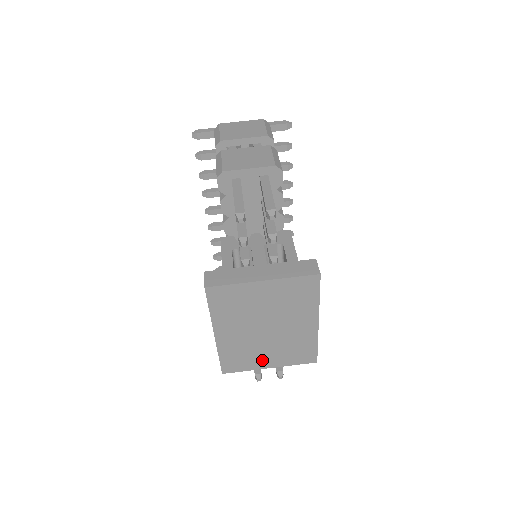
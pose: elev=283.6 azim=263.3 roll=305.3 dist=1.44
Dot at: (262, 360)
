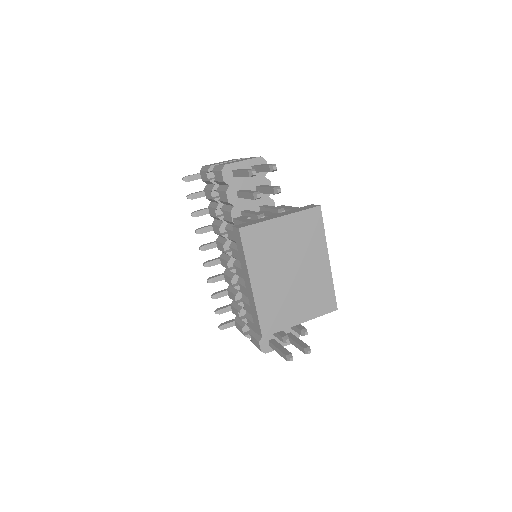
Dot at: (293, 313)
